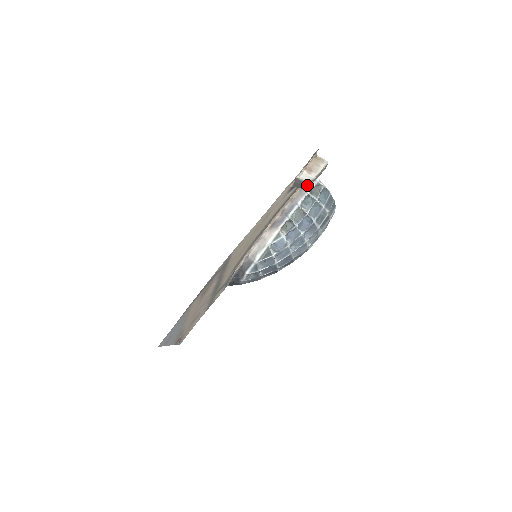
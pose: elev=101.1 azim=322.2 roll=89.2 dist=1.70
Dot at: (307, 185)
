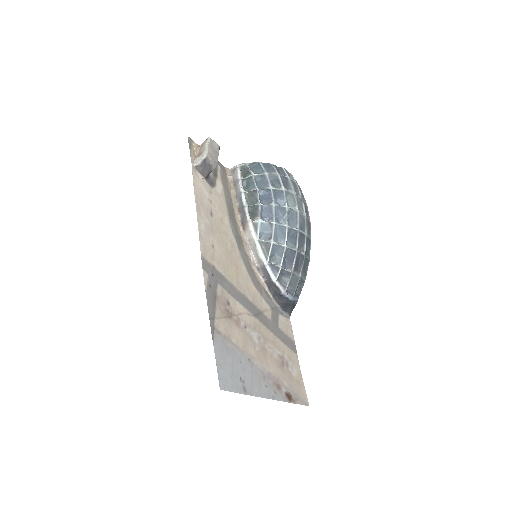
Dot at: (210, 163)
